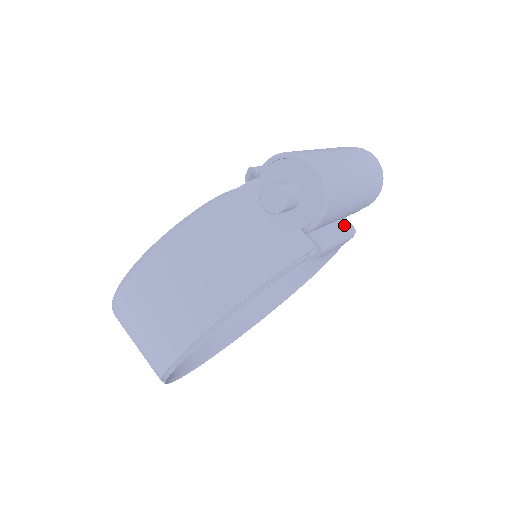
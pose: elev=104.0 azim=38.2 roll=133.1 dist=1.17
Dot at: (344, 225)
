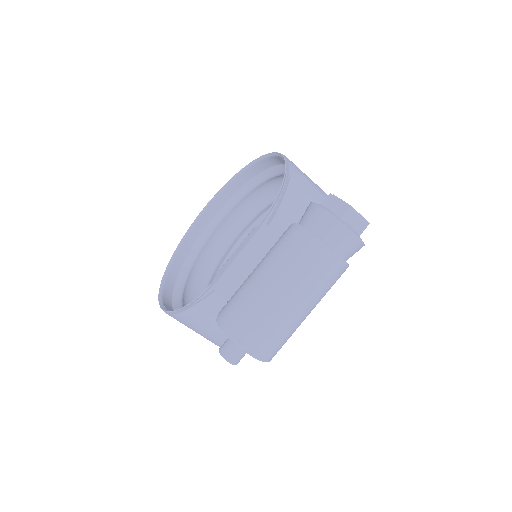
Dot at: occluded
